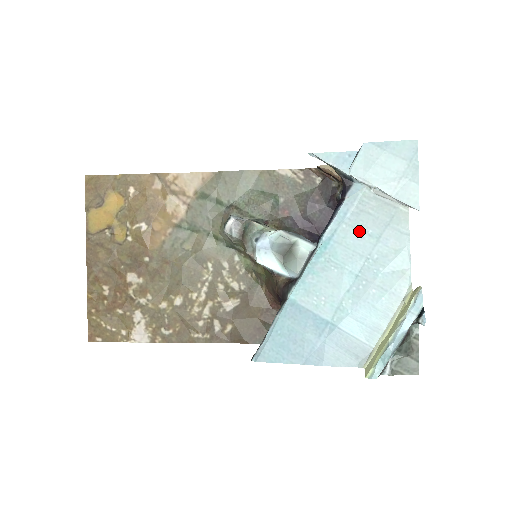
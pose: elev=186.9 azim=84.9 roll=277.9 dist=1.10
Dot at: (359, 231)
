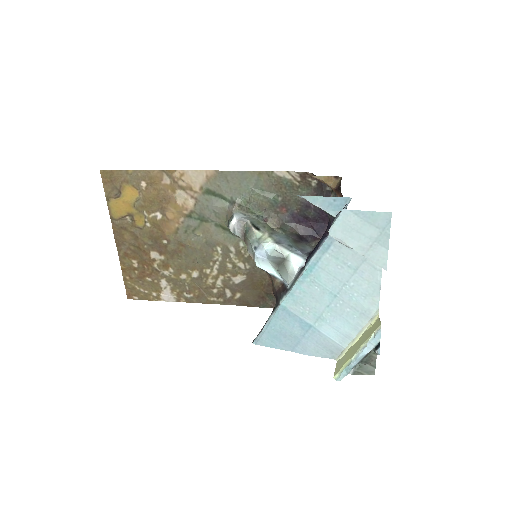
Dot at: (340, 262)
